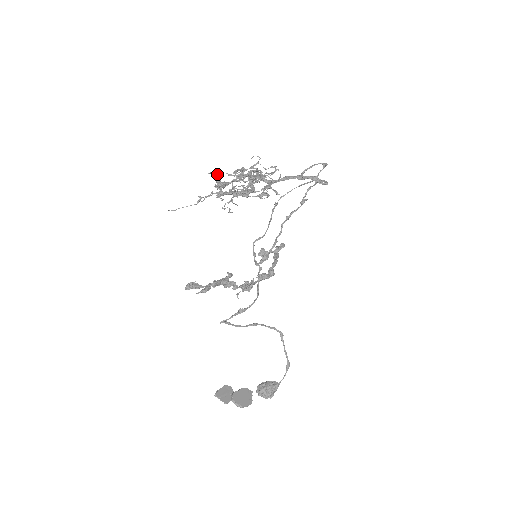
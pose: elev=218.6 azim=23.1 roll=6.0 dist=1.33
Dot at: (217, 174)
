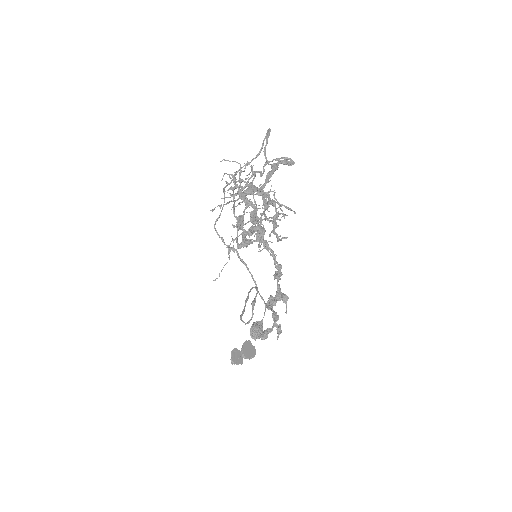
Dot at: (220, 207)
